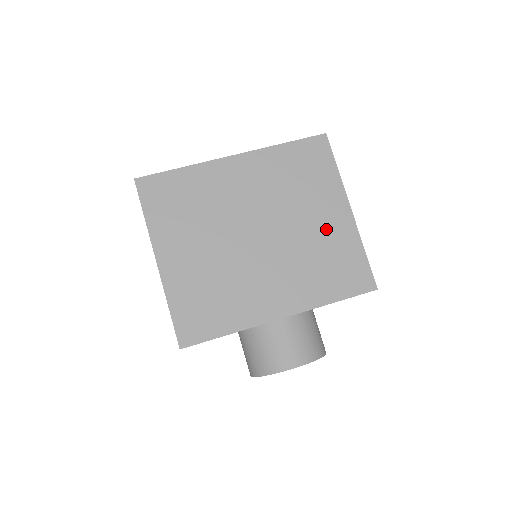
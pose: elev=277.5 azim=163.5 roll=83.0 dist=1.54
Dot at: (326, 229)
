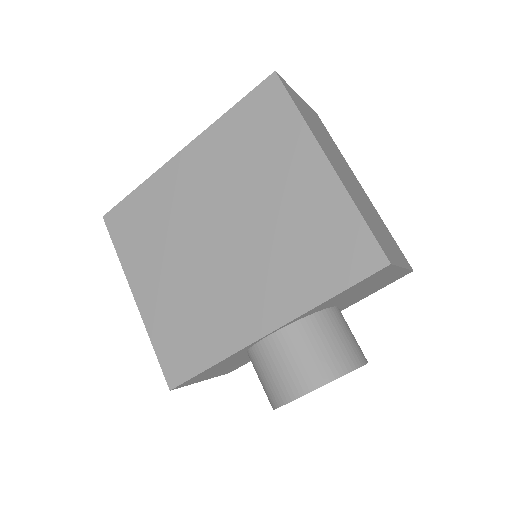
Dot at: (299, 200)
